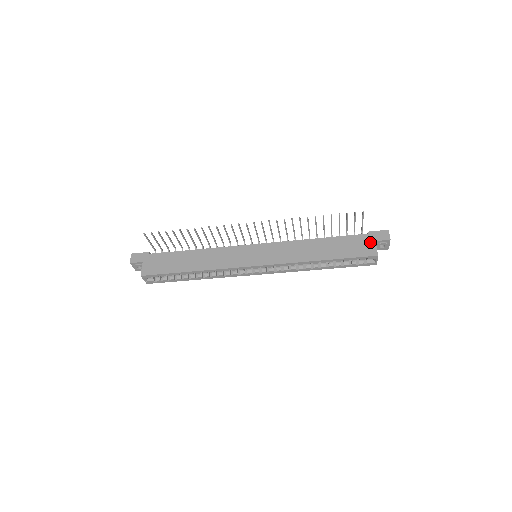
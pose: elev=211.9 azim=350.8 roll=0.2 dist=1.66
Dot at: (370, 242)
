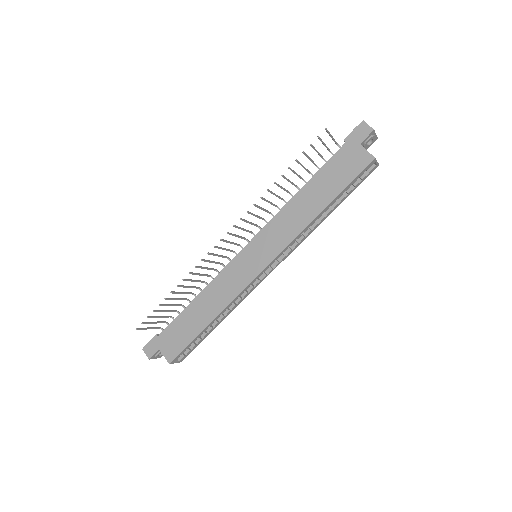
Dot at: (355, 150)
